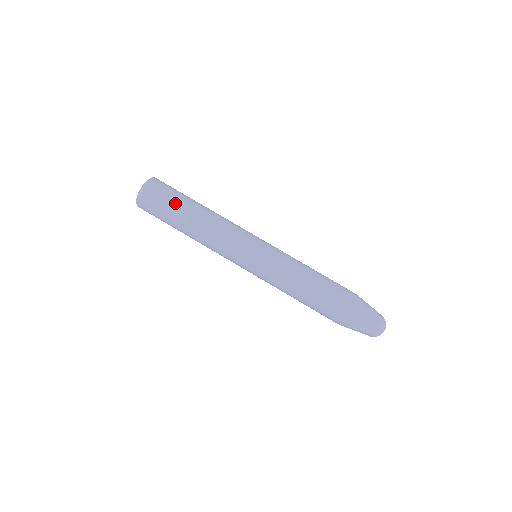
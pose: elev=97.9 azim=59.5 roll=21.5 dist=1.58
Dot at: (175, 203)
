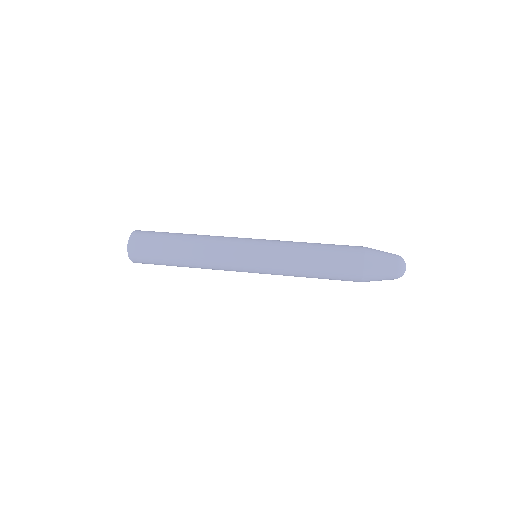
Dot at: occluded
